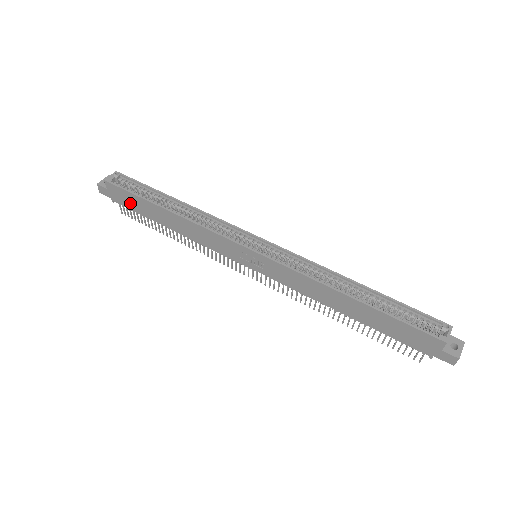
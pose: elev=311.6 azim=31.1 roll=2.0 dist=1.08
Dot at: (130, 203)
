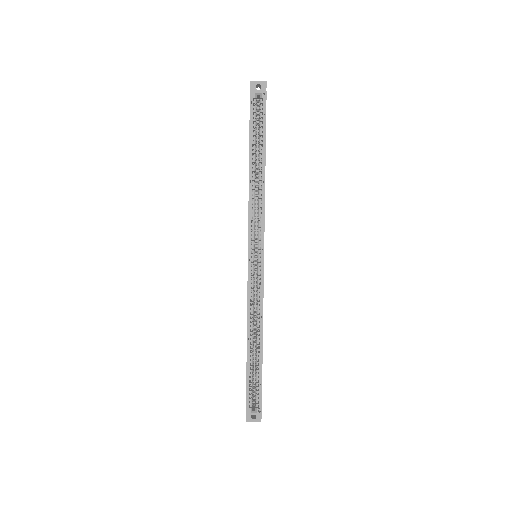
Dot at: occluded
